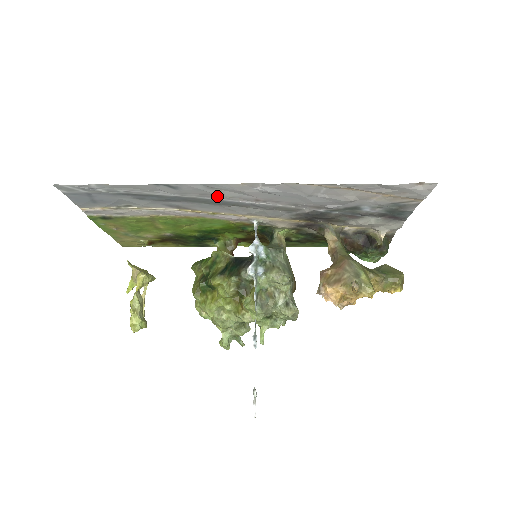
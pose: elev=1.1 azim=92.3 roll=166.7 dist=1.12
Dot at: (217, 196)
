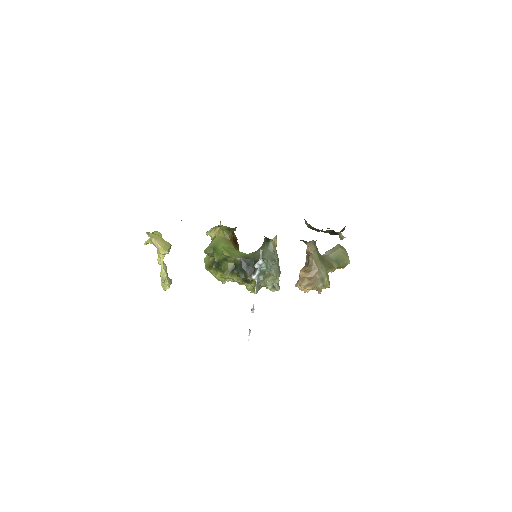
Dot at: occluded
